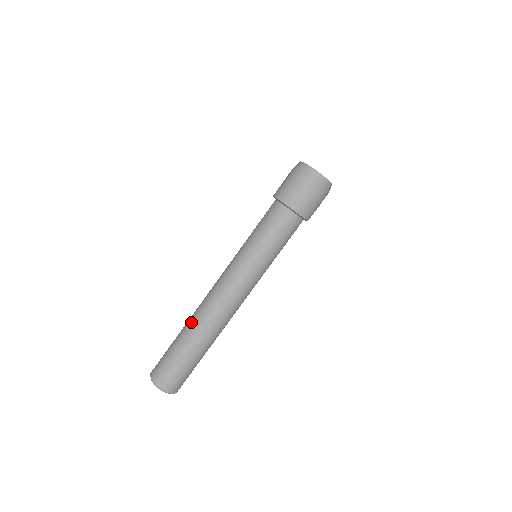
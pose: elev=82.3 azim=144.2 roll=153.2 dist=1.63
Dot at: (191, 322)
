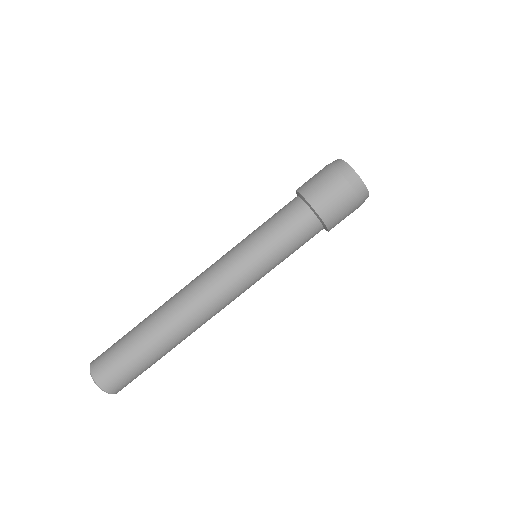
Dot at: occluded
